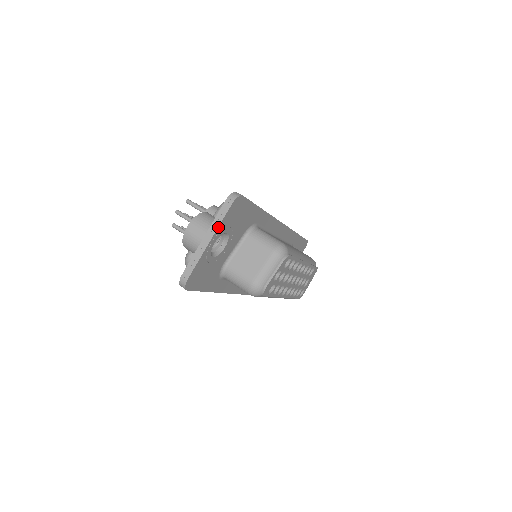
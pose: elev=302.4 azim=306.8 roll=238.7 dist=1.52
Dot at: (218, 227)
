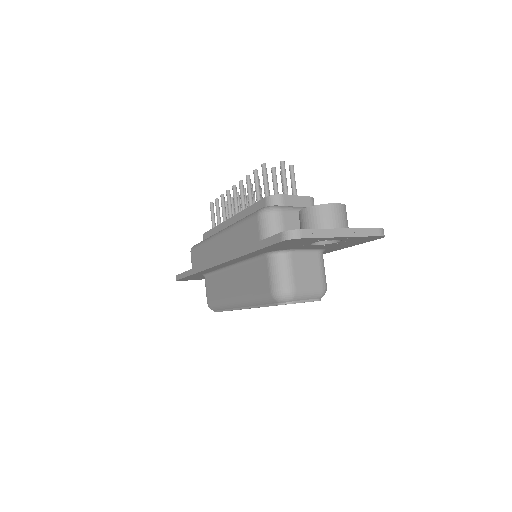
Dot at: (357, 236)
